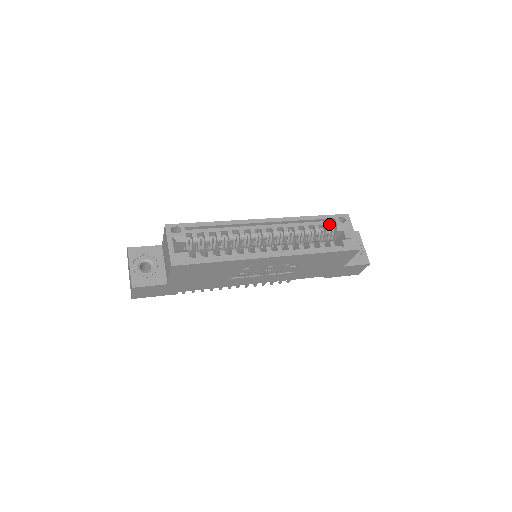
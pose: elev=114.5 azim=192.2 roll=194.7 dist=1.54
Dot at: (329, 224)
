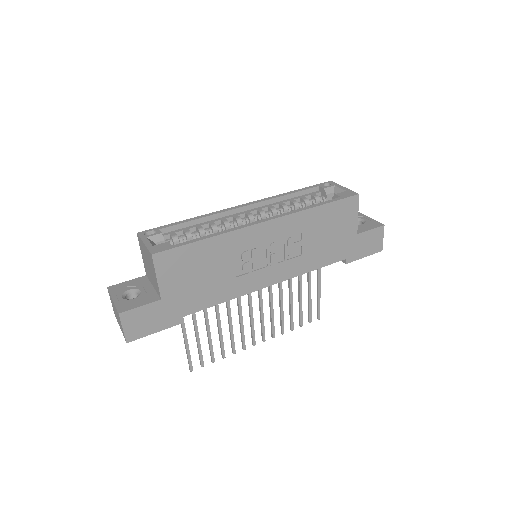
Dot at: (316, 194)
